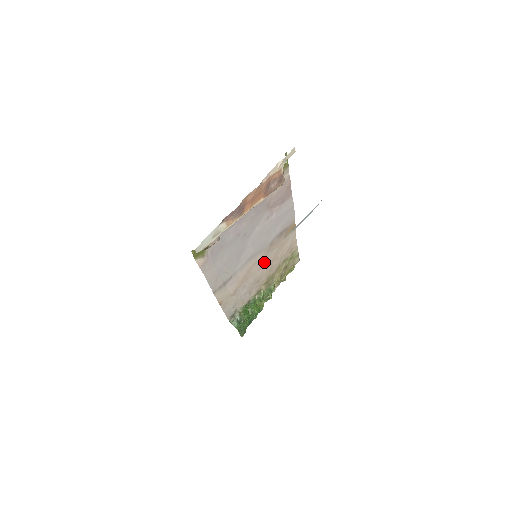
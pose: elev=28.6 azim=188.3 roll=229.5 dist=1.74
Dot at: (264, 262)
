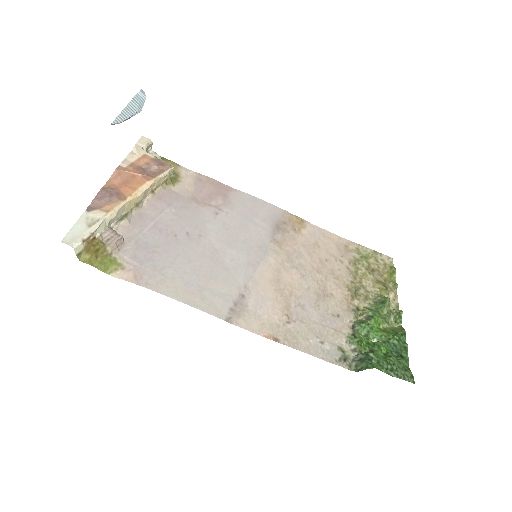
Dot at: (301, 268)
